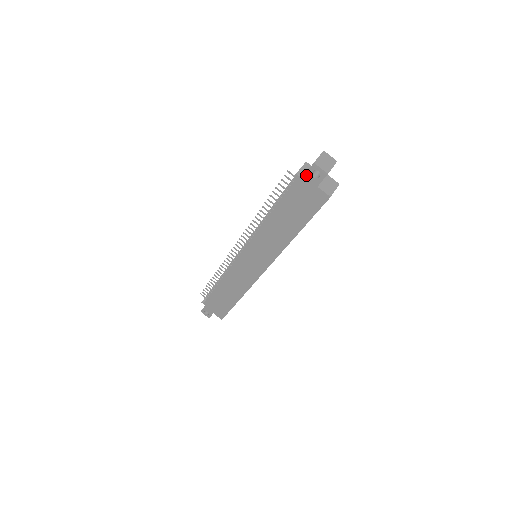
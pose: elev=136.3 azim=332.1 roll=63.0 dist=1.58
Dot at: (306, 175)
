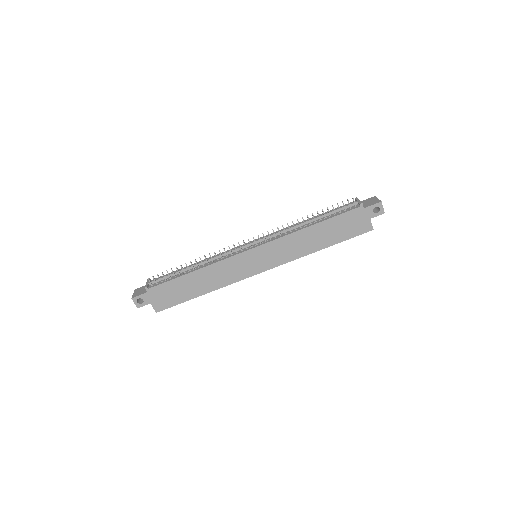
Dot at: (369, 207)
